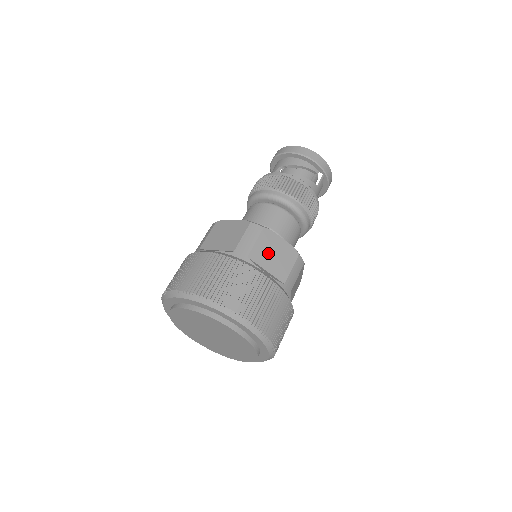
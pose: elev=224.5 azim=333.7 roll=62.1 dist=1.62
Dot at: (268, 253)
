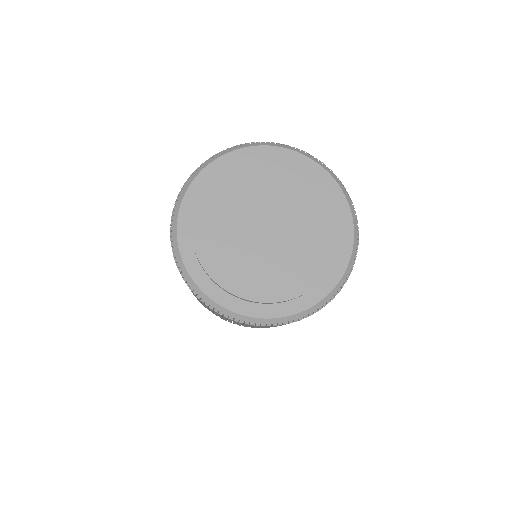
Dot at: occluded
